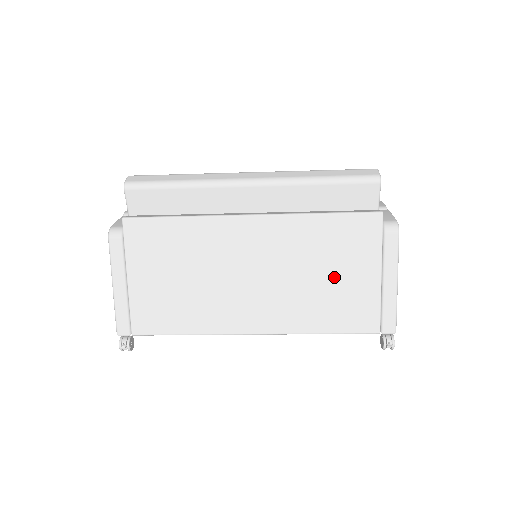
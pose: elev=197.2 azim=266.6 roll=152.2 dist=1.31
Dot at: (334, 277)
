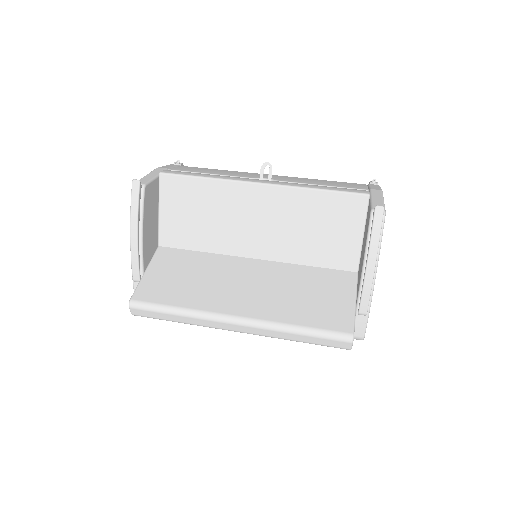
Dot at: occluded
